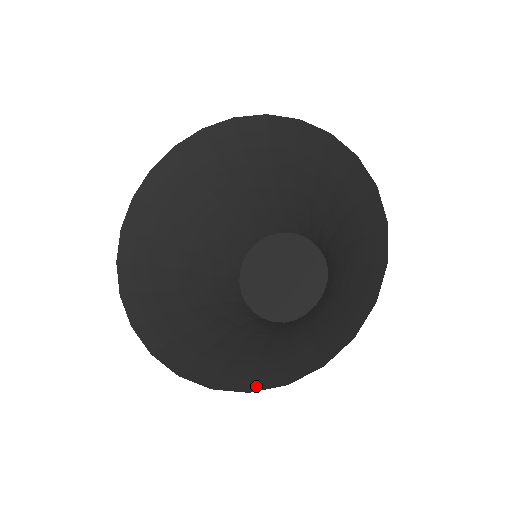
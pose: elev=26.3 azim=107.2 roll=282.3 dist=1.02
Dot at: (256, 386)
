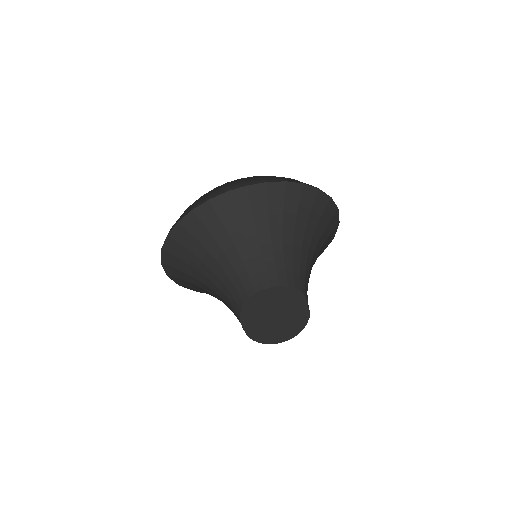
Dot at: occluded
